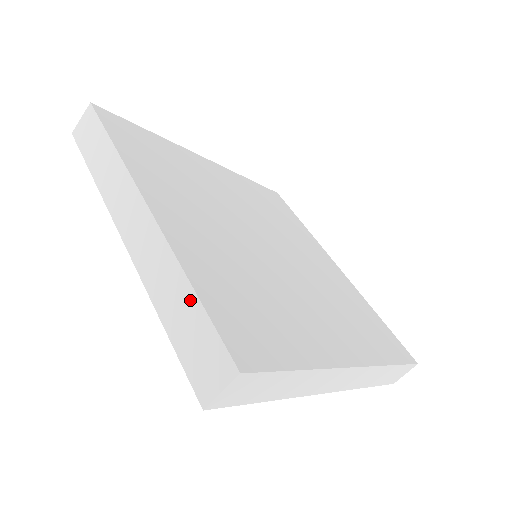
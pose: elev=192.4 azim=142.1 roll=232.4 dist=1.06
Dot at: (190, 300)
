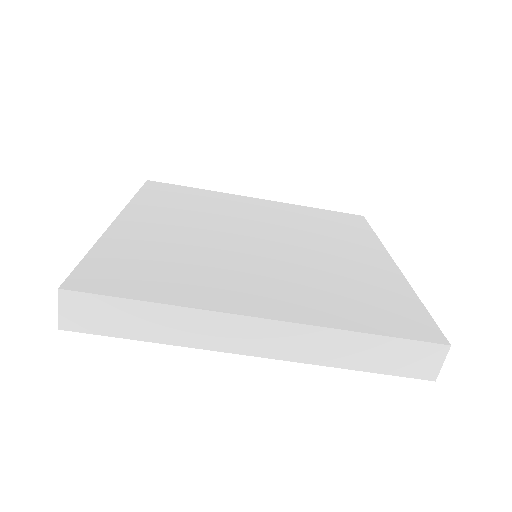
Dot at: occluded
